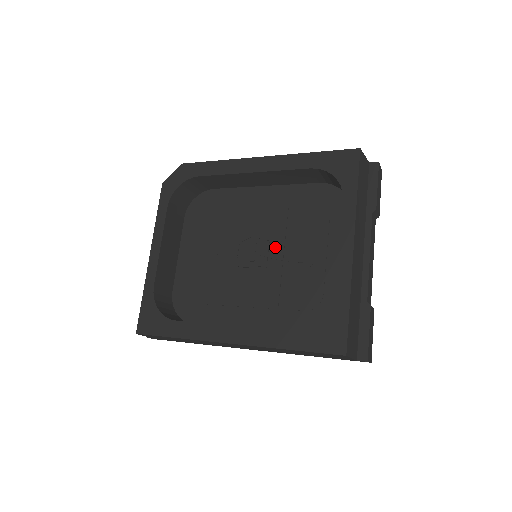
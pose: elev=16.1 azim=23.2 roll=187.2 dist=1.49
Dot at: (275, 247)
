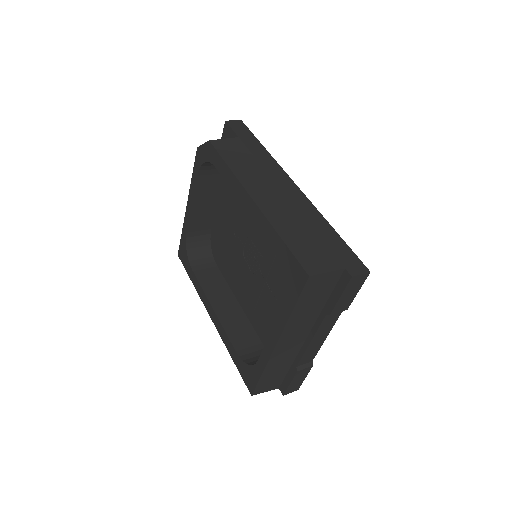
Dot at: (264, 266)
